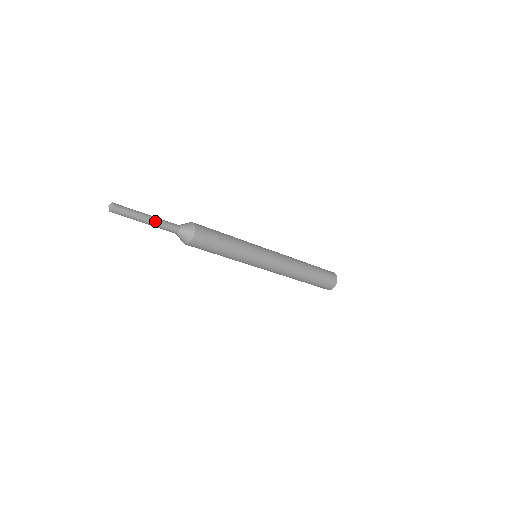
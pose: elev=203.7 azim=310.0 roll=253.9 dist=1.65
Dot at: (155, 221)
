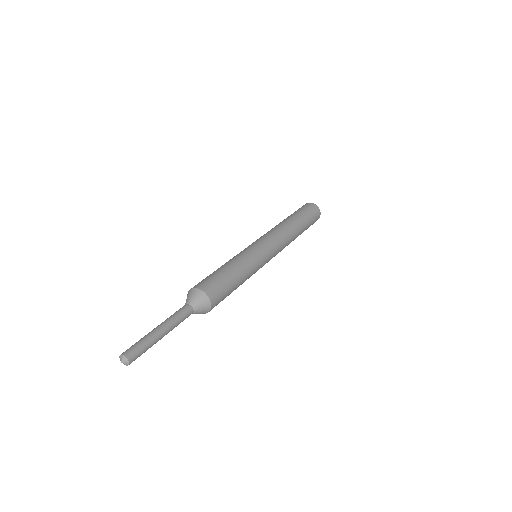
Dot at: (171, 330)
